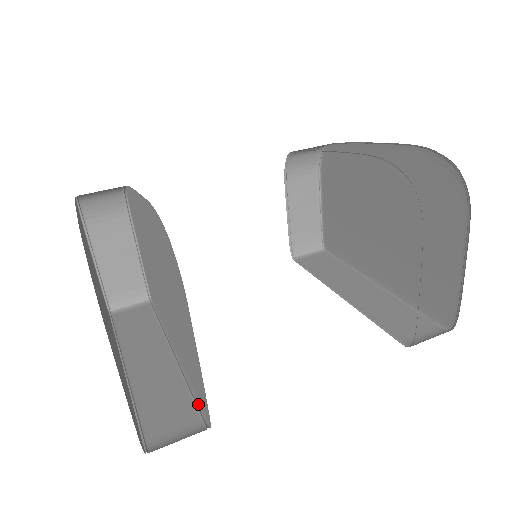
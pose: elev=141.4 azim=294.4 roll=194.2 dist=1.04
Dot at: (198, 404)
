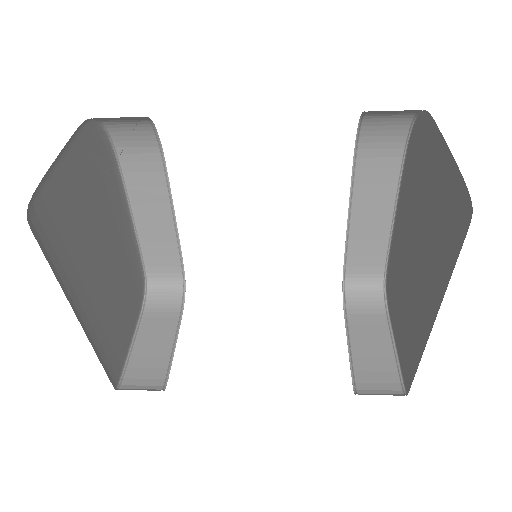
Dot at: occluded
